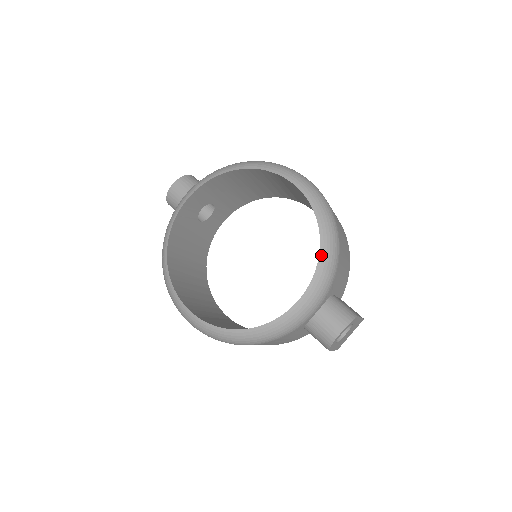
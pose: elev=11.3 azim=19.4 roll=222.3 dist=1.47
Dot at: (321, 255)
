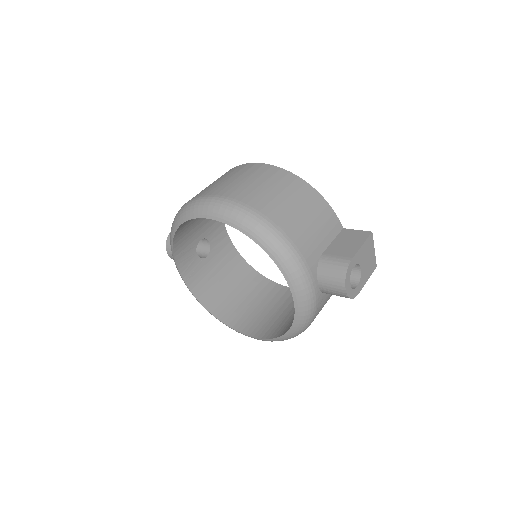
Dot at: (273, 258)
